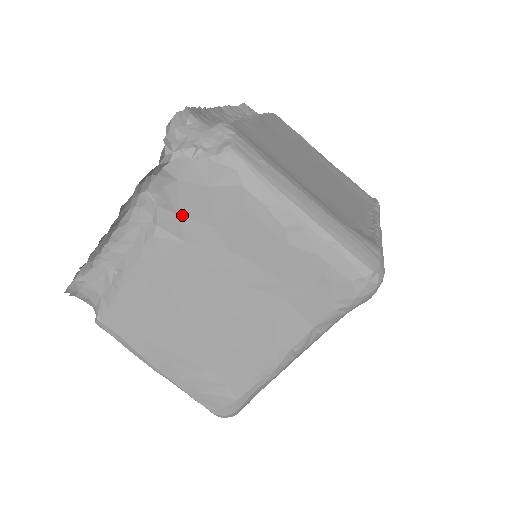
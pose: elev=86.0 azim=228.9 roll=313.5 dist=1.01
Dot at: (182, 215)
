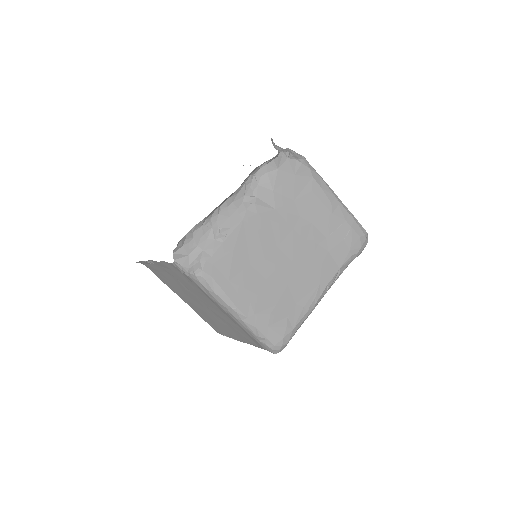
Dot at: (276, 191)
